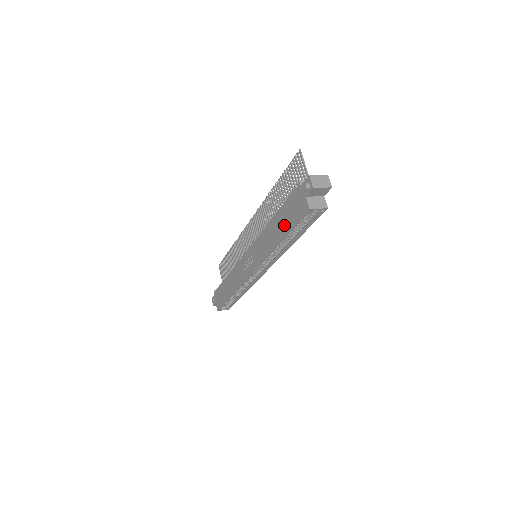
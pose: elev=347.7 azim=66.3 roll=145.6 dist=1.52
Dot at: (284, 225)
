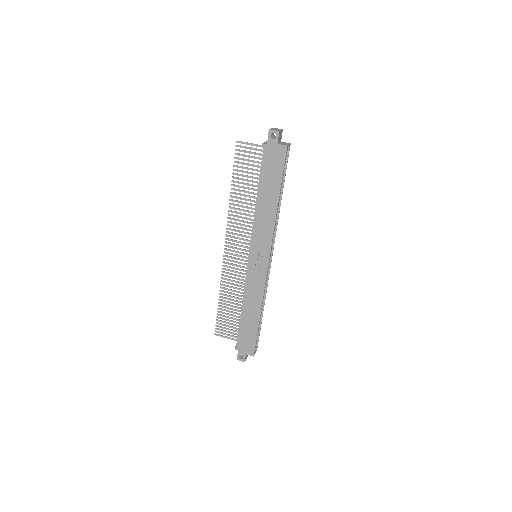
Dot at: (273, 185)
